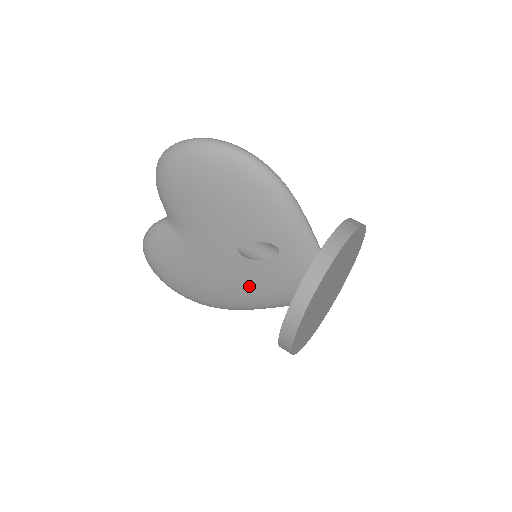
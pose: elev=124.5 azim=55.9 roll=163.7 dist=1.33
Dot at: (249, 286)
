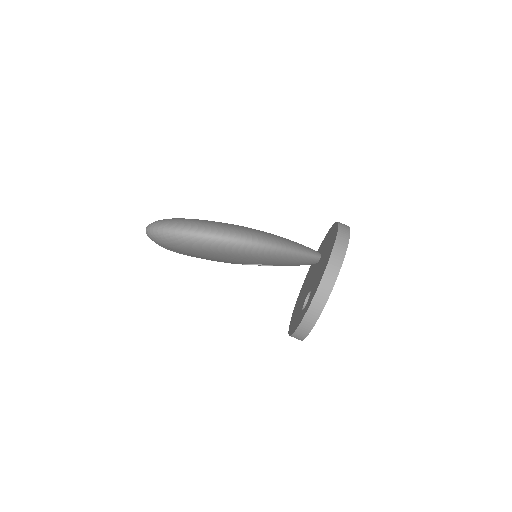
Dot at: occluded
